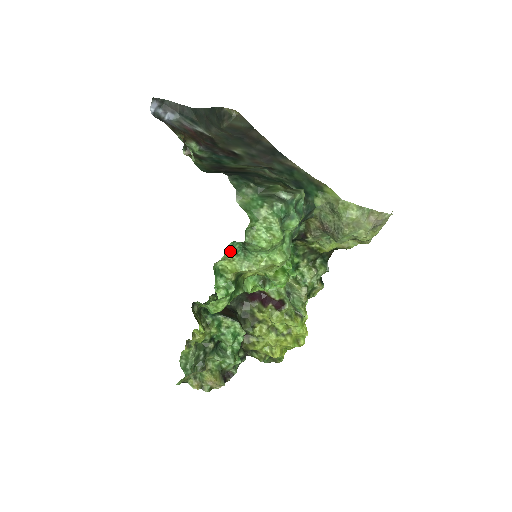
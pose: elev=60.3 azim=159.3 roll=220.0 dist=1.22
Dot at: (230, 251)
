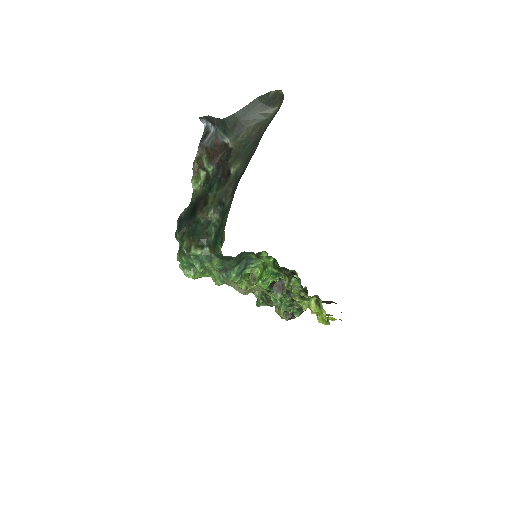
Dot at: occluded
